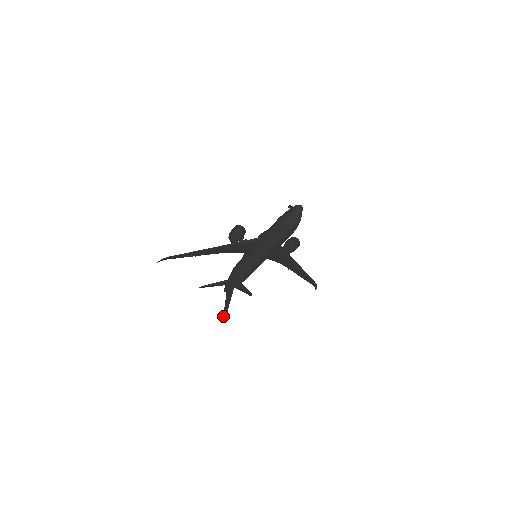
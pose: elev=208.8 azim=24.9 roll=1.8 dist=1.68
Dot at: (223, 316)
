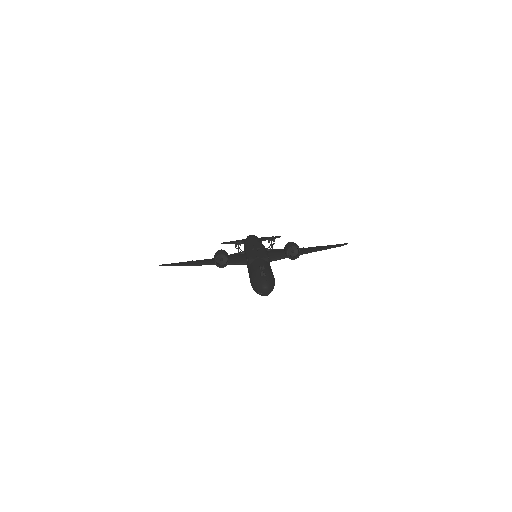
Dot at: occluded
